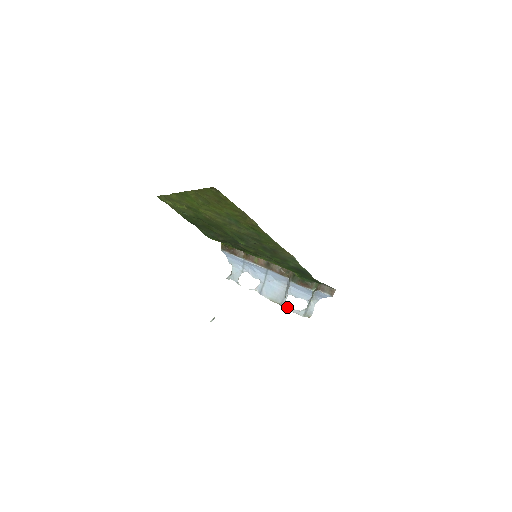
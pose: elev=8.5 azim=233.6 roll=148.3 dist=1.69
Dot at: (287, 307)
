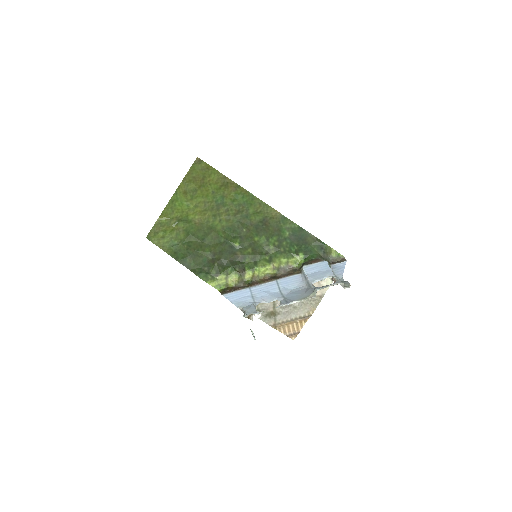
Dot at: (321, 287)
